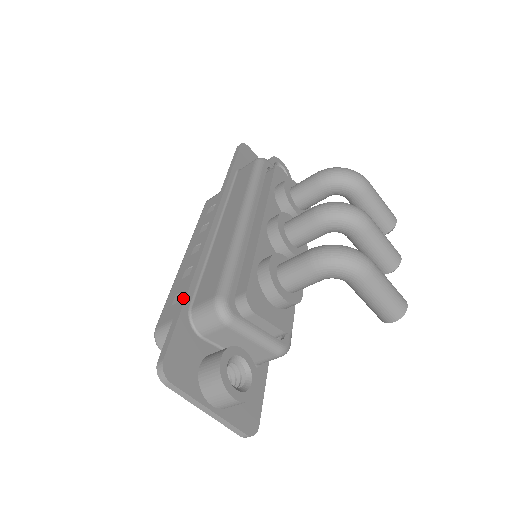
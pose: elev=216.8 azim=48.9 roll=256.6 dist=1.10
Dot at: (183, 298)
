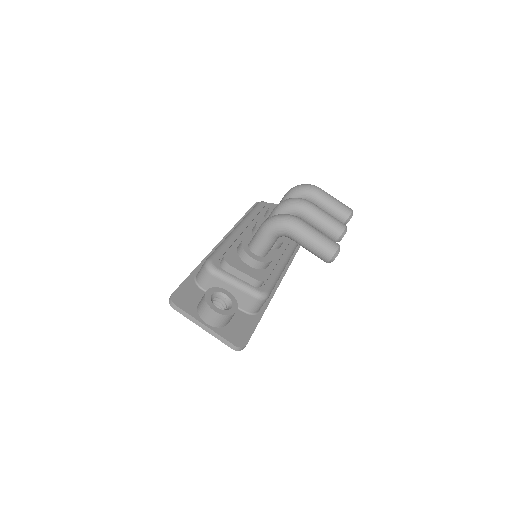
Dot at: (193, 271)
